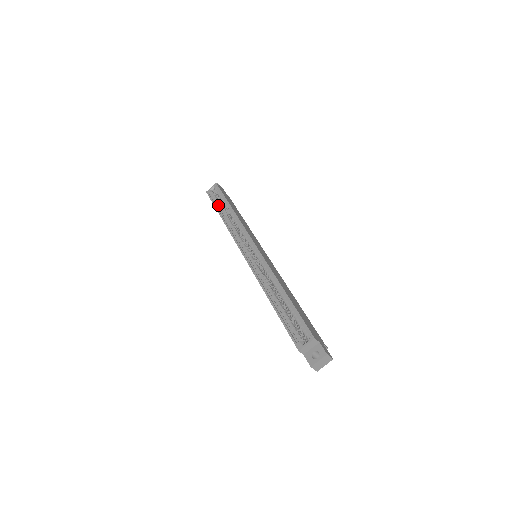
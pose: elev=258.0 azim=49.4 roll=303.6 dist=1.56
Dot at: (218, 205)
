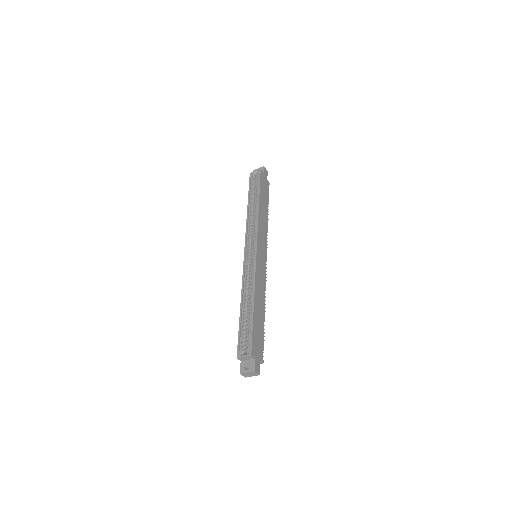
Dot at: (252, 192)
